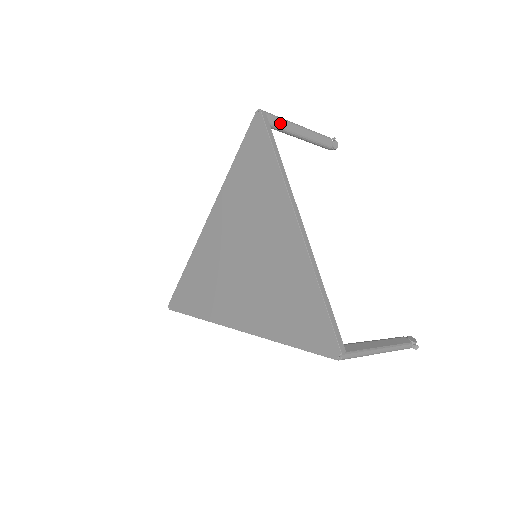
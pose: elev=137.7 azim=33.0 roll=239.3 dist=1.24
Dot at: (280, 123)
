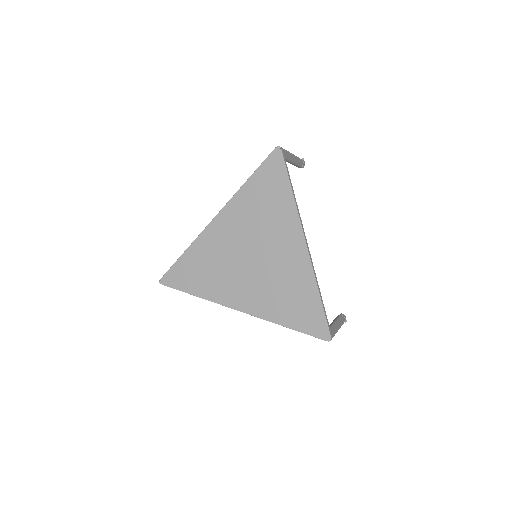
Dot at: (286, 155)
